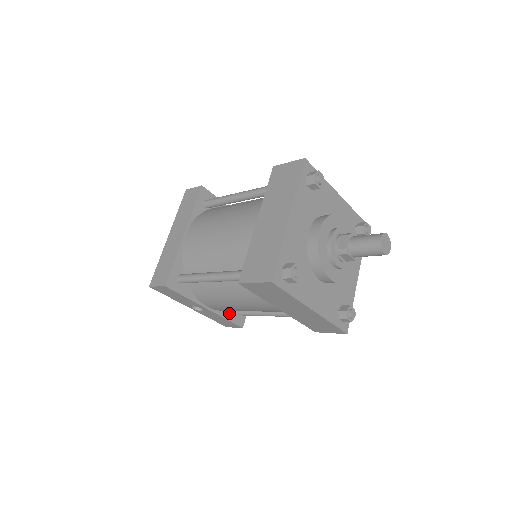
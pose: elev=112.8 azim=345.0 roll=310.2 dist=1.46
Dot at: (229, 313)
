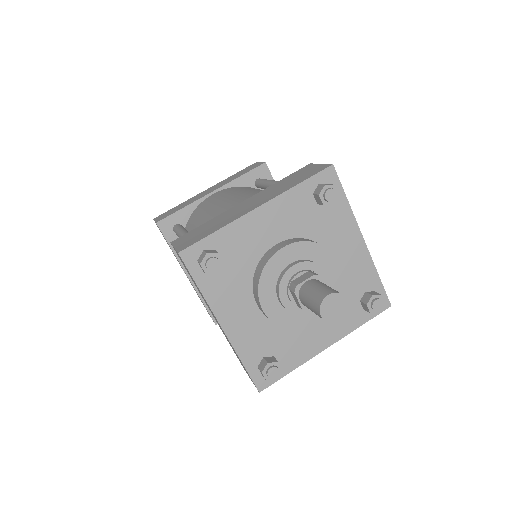
Dot at: occluded
